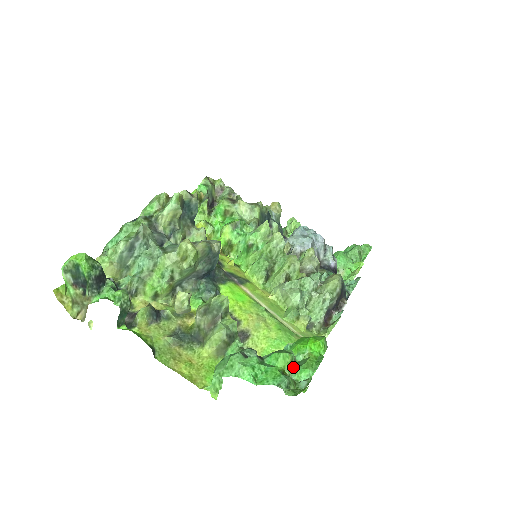
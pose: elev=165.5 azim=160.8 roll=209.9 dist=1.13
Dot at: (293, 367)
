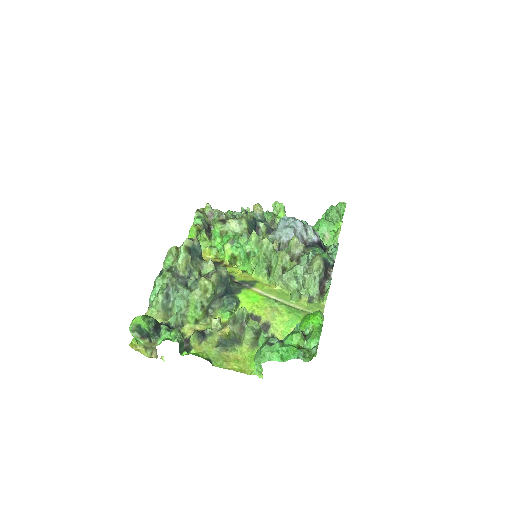
Dot at: (304, 340)
